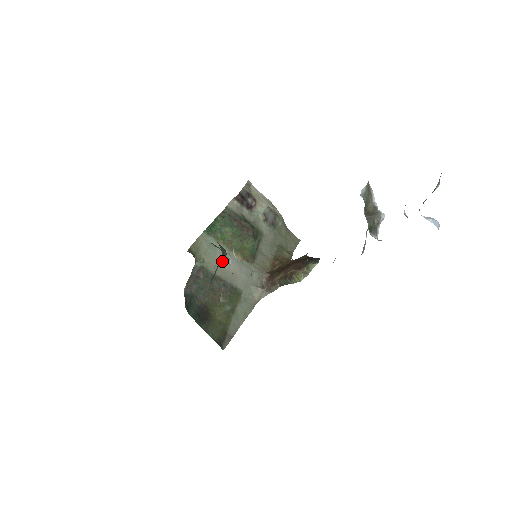
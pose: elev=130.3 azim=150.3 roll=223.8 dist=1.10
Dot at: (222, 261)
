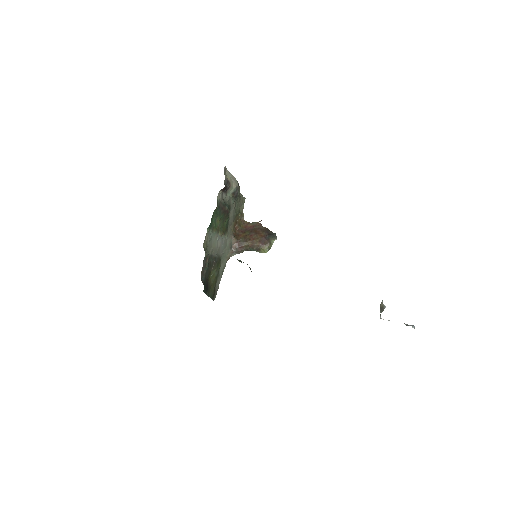
Dot at: (214, 243)
